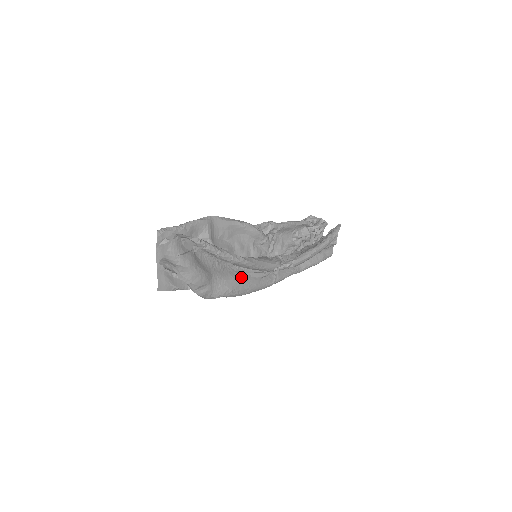
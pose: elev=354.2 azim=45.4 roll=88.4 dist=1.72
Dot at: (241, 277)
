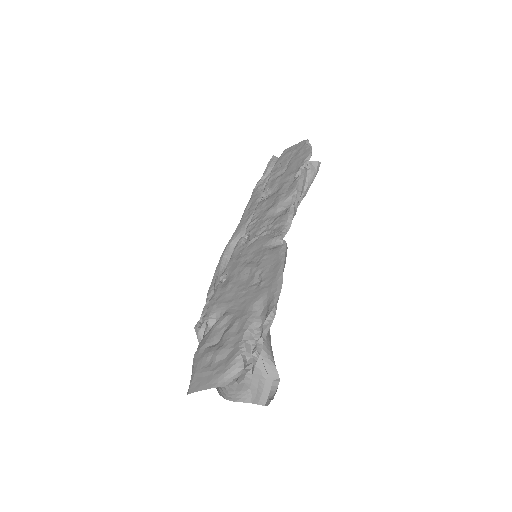
Dot at: occluded
